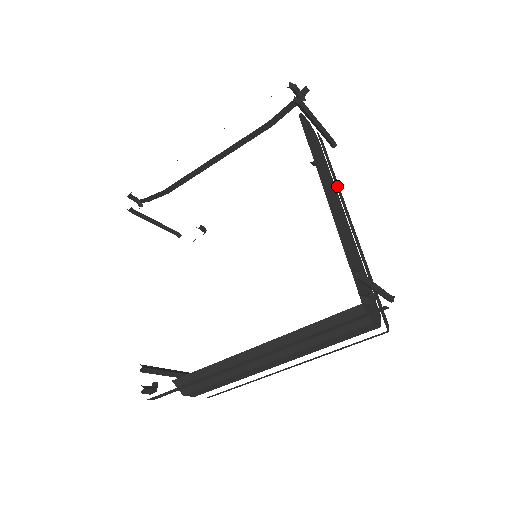
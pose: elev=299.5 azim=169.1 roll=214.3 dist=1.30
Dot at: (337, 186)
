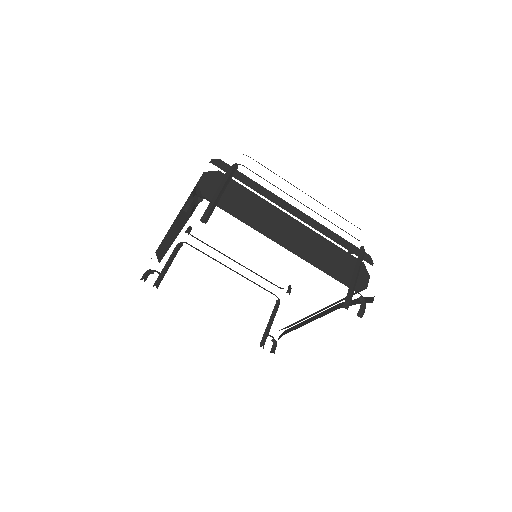
Dot at: (267, 195)
